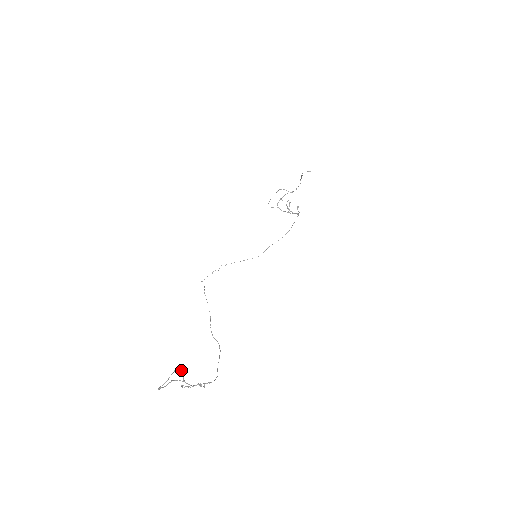
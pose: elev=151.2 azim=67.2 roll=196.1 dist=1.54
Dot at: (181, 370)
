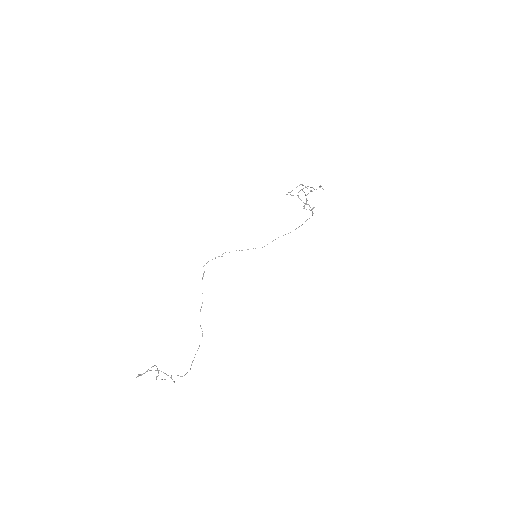
Dot at: occluded
